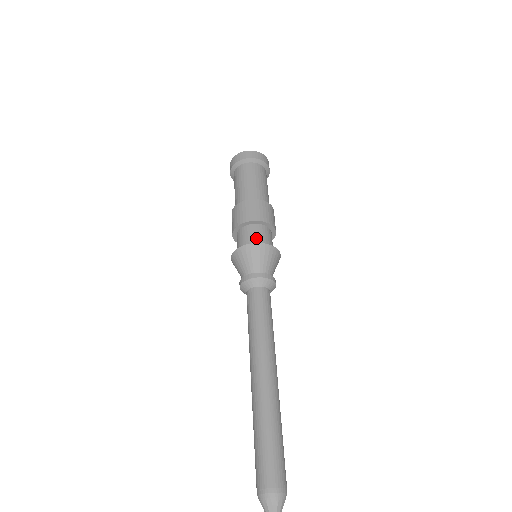
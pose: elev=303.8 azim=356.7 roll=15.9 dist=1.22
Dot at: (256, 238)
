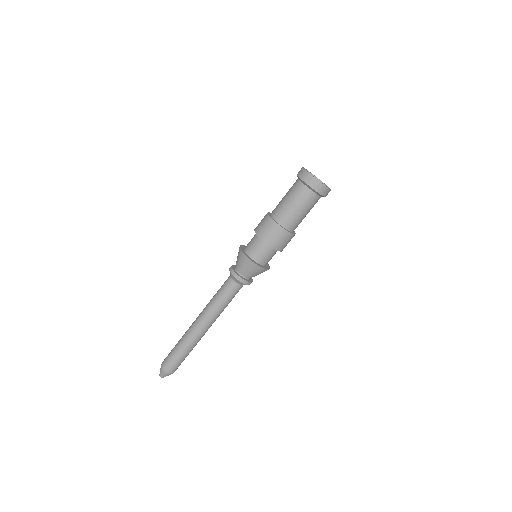
Dot at: (268, 260)
